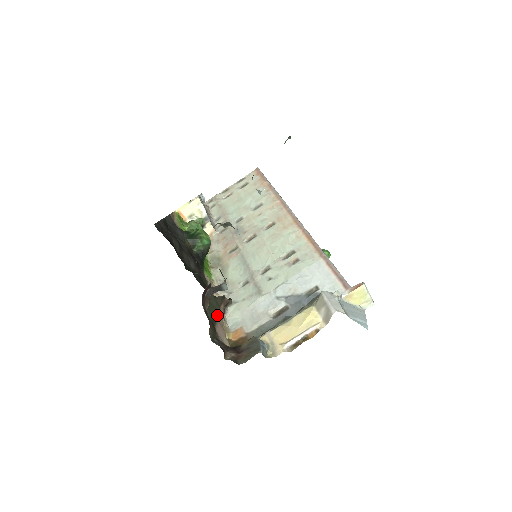
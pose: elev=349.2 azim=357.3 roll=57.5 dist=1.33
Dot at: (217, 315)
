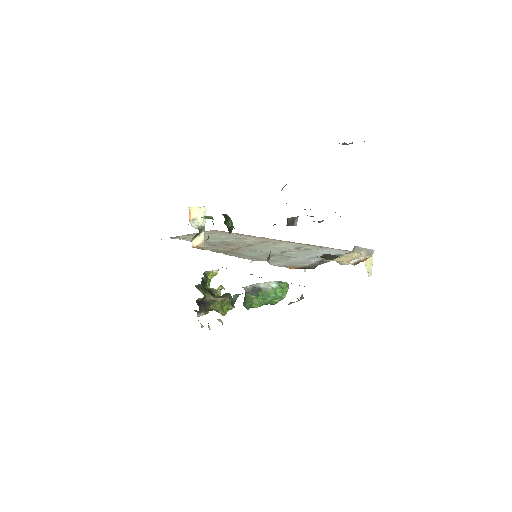
Dot at: occluded
